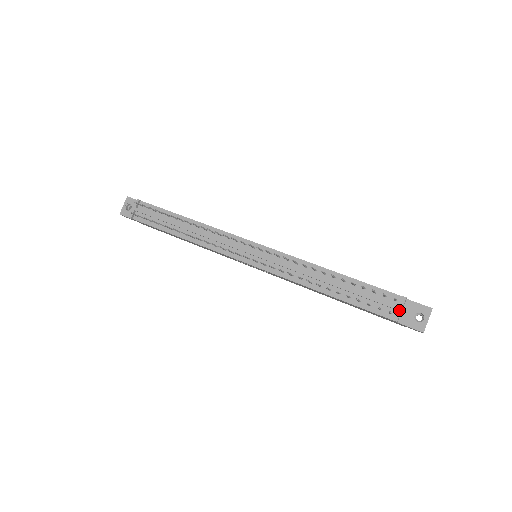
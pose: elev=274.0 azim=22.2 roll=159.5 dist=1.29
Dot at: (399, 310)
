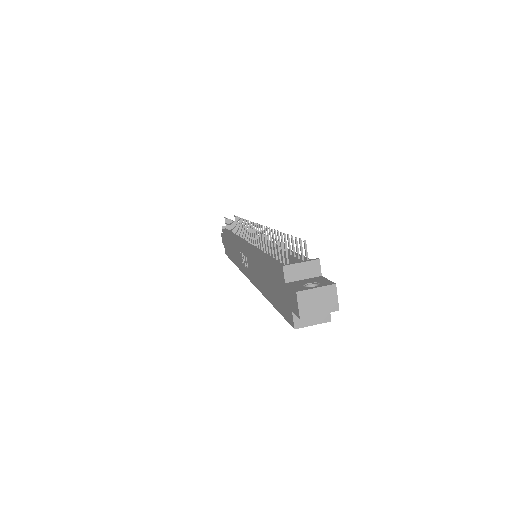
Dot at: (298, 262)
